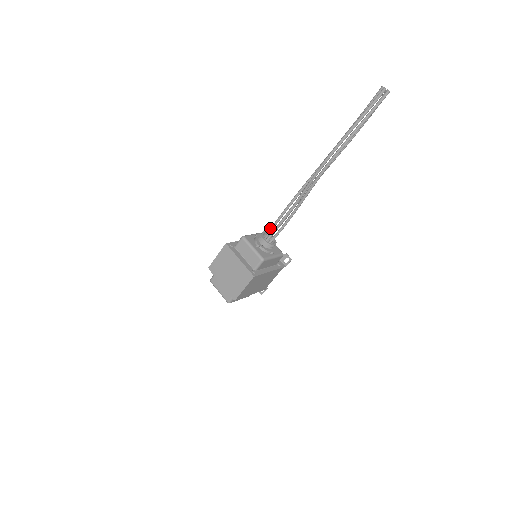
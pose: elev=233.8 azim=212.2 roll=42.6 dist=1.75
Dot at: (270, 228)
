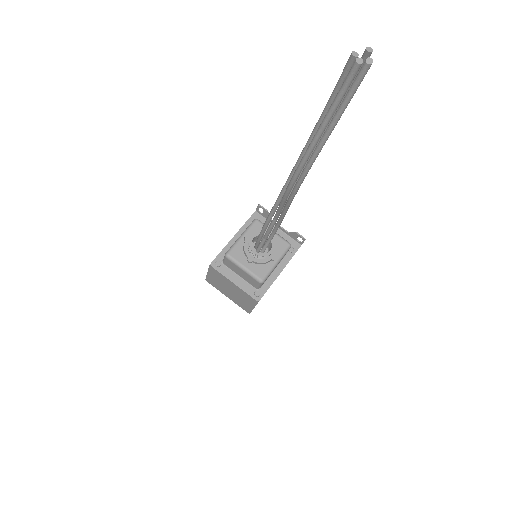
Dot at: (257, 239)
